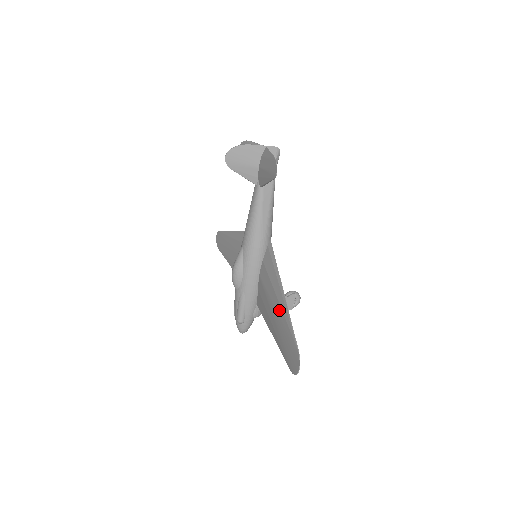
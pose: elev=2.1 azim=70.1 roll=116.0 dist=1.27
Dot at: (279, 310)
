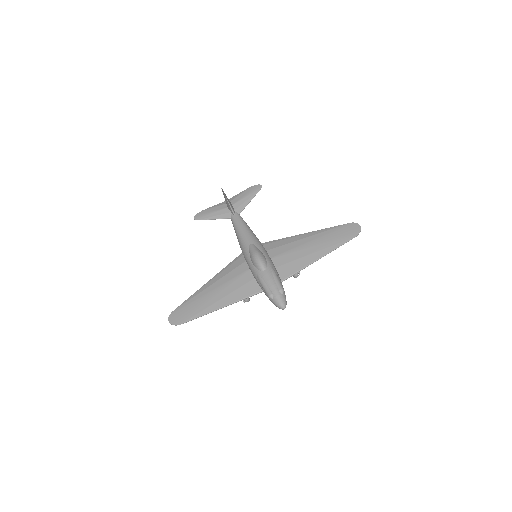
Dot at: (314, 237)
